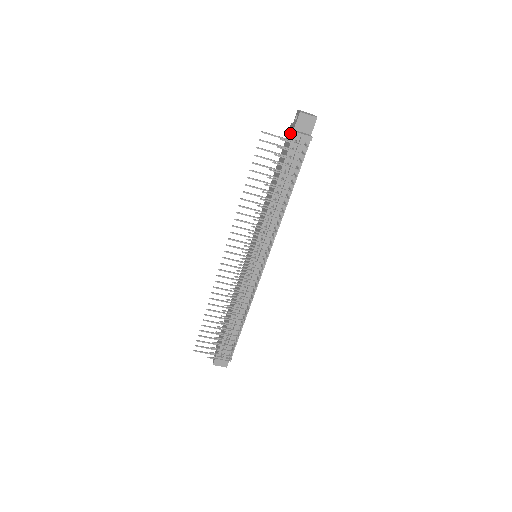
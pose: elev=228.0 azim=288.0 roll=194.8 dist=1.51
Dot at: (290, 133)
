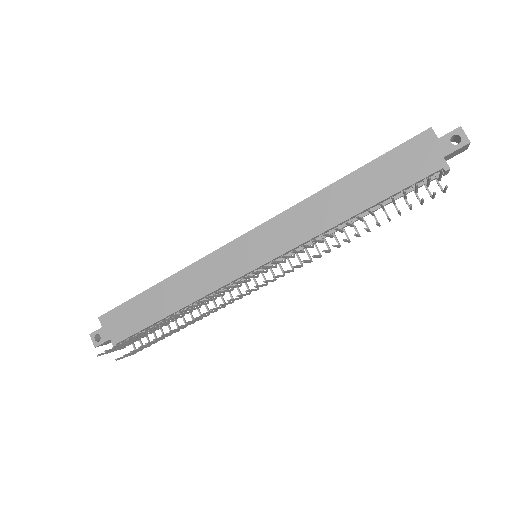
Dot at: (429, 150)
